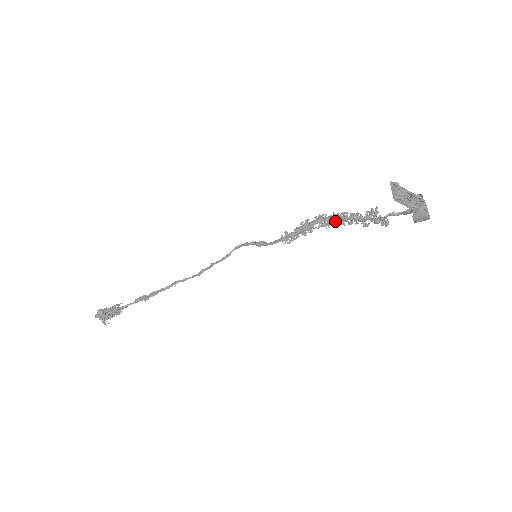
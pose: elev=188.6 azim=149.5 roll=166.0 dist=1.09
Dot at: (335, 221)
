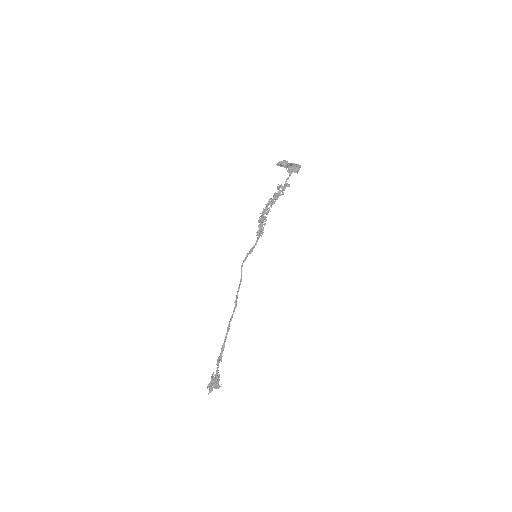
Dot at: (271, 204)
